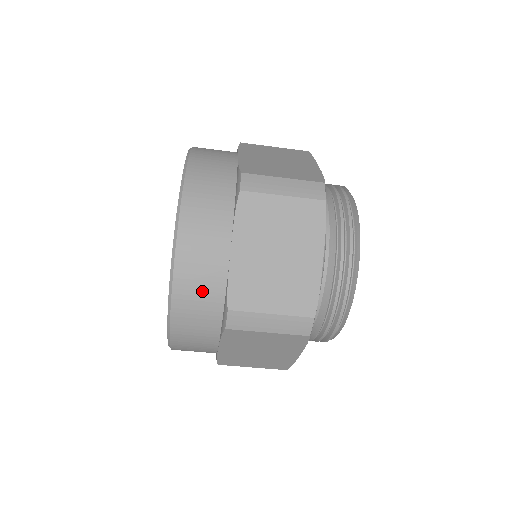
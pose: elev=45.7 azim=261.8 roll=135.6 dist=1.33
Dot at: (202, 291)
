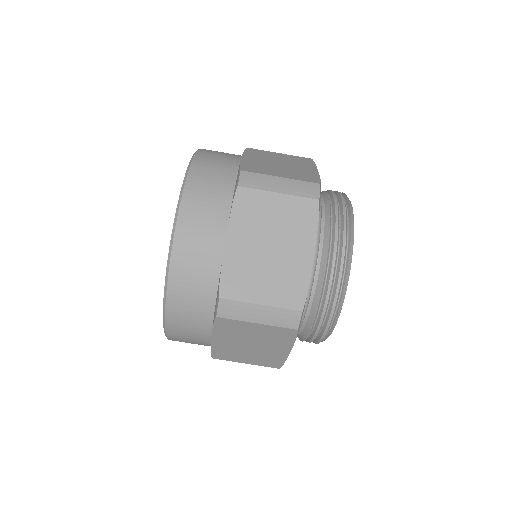
Dot at: (196, 279)
